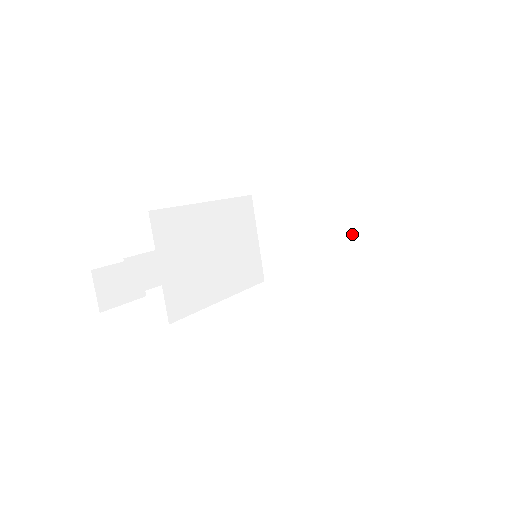
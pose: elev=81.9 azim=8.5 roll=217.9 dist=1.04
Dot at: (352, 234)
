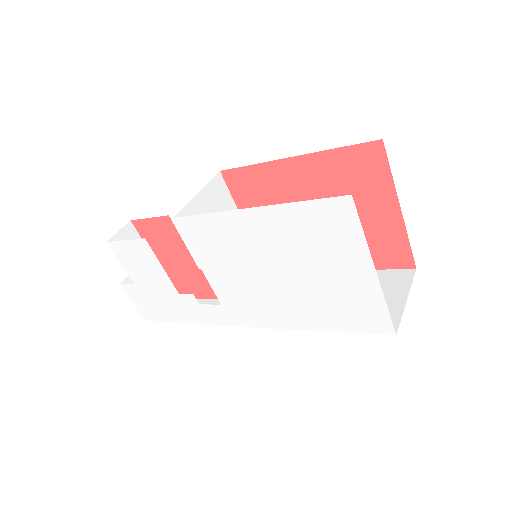
Dot at: occluded
